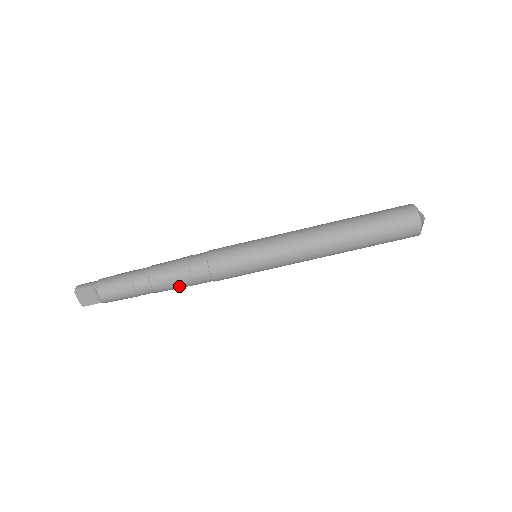
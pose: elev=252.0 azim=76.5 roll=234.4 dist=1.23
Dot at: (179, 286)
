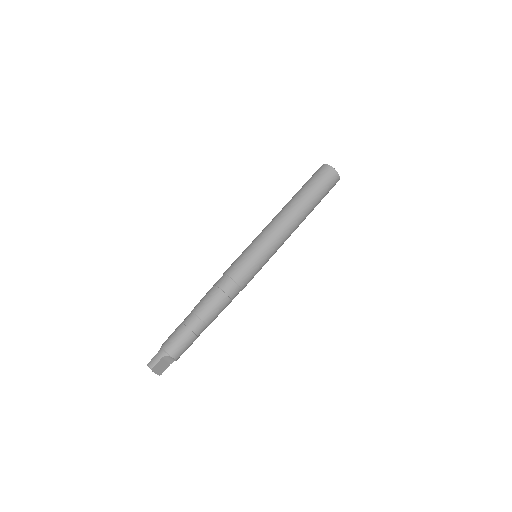
Dot at: occluded
